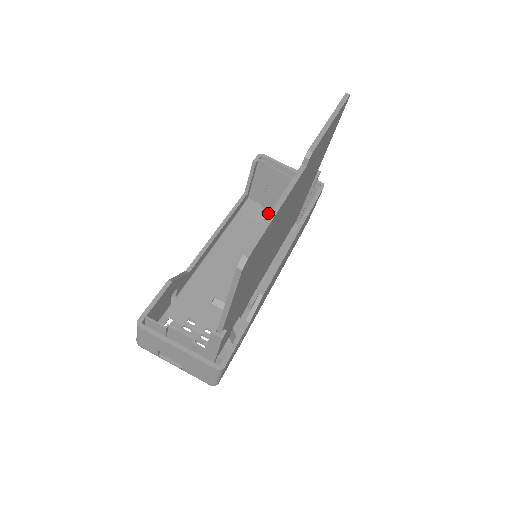
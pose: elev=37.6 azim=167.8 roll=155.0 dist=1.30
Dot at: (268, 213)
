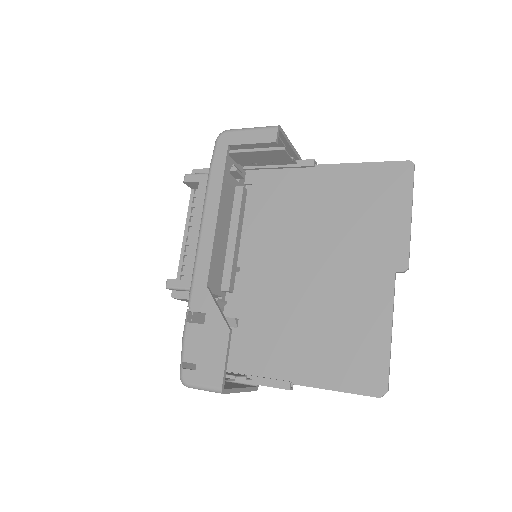
Dot at: (231, 162)
